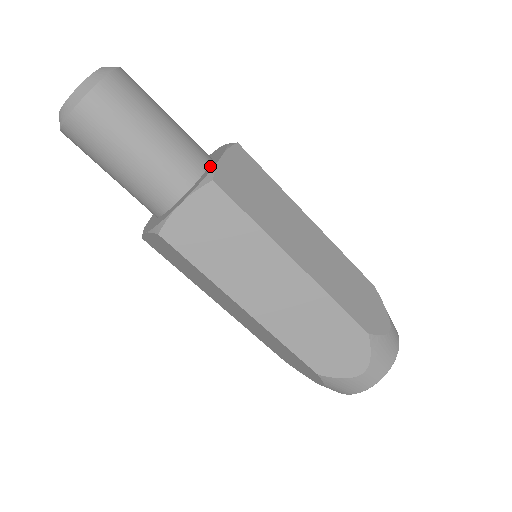
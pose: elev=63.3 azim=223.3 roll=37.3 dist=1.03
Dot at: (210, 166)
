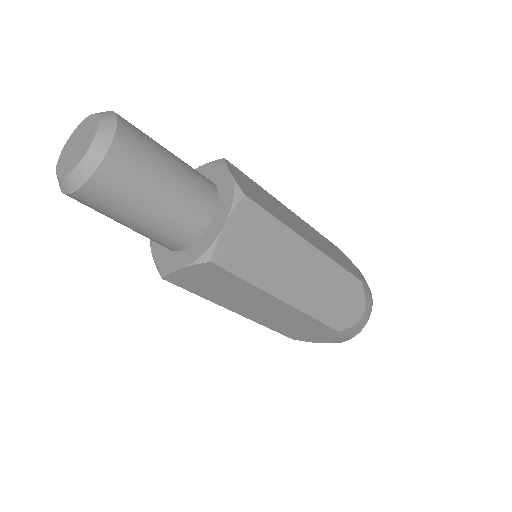
Dot at: (221, 185)
